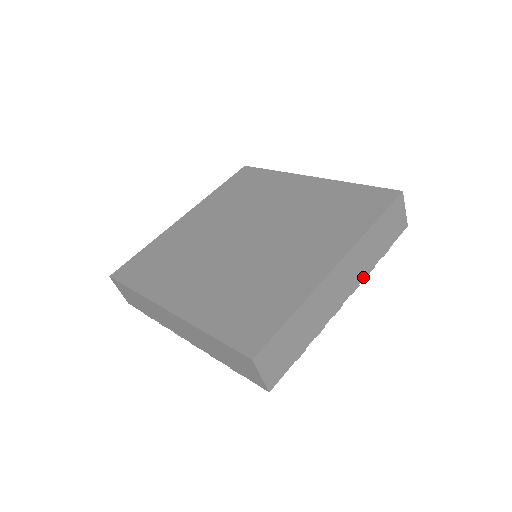
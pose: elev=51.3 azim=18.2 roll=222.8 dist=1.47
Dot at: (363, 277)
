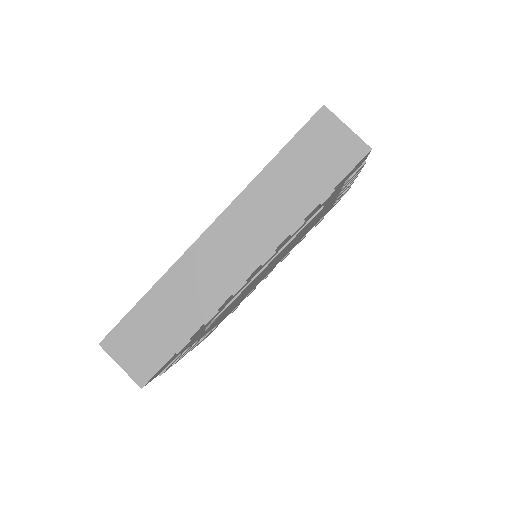
Dot at: (280, 239)
